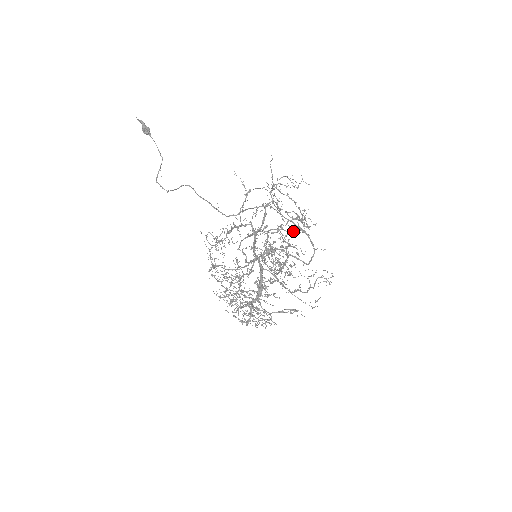
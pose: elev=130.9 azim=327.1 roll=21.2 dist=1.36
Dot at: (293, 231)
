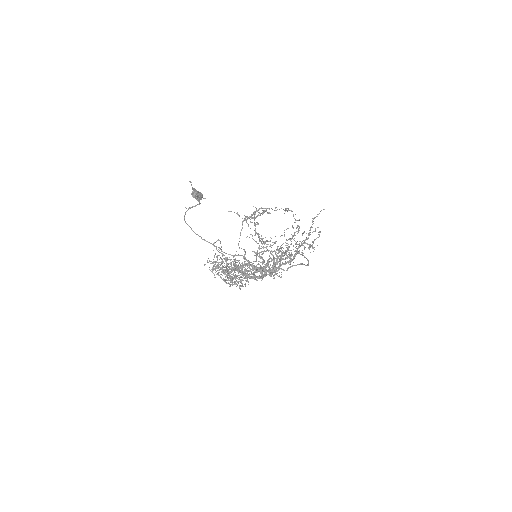
Dot at: (297, 253)
